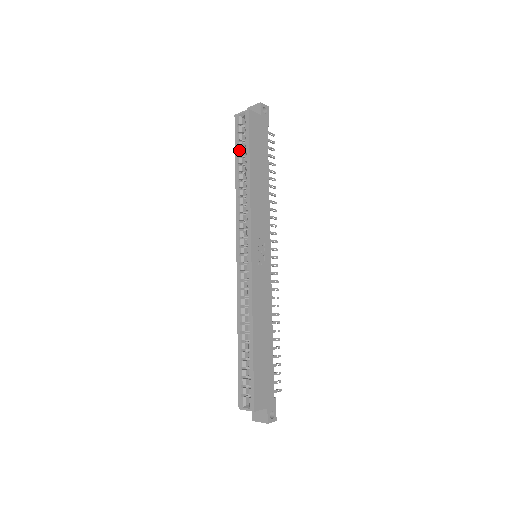
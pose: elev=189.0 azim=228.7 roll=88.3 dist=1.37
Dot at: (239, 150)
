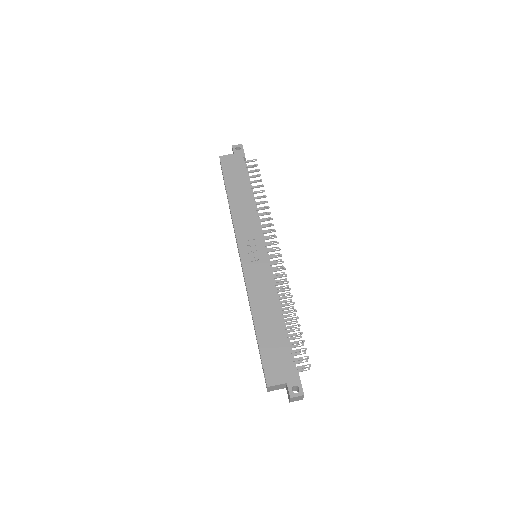
Dot at: (225, 187)
